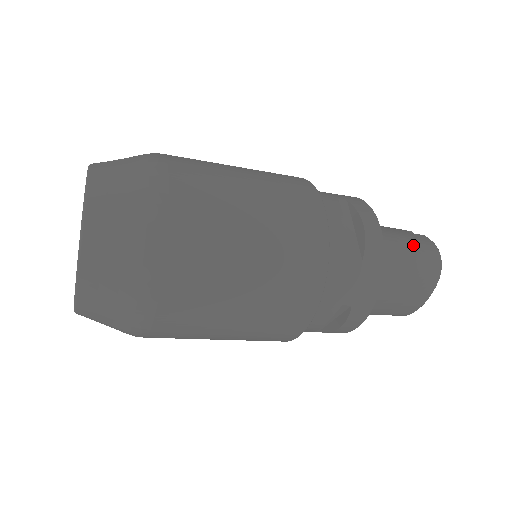
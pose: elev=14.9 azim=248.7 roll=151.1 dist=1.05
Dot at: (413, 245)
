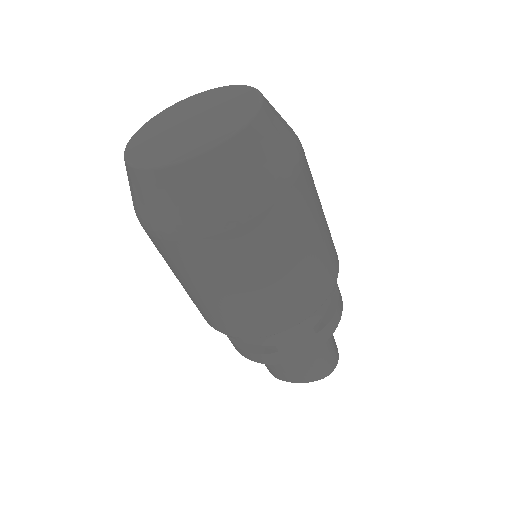
Dot at: (333, 347)
